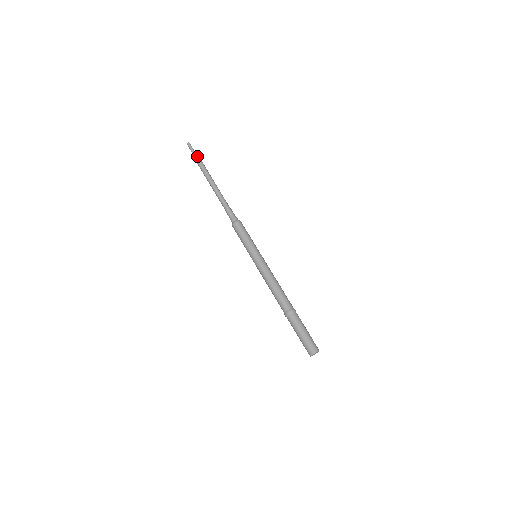
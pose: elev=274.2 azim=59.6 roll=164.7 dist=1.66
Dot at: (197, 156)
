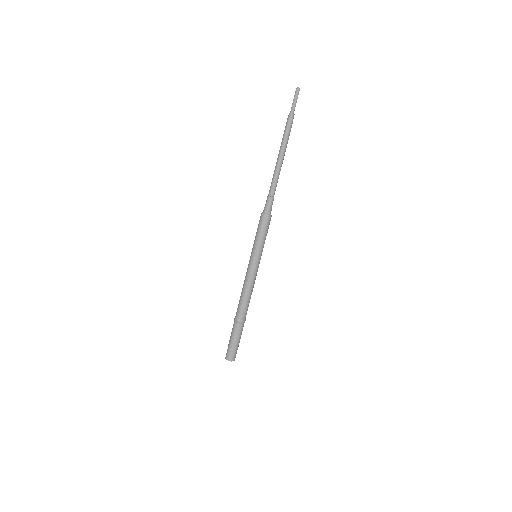
Dot at: (293, 113)
